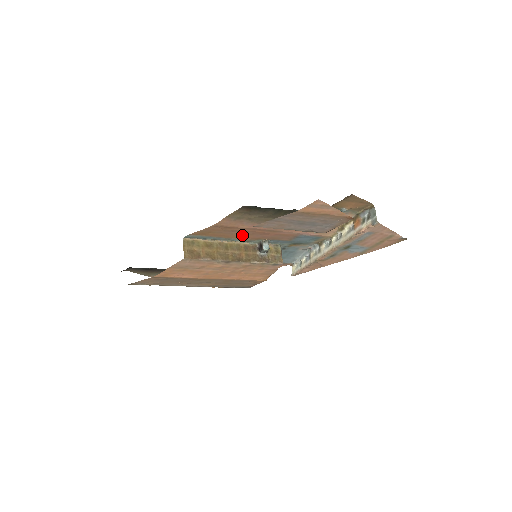
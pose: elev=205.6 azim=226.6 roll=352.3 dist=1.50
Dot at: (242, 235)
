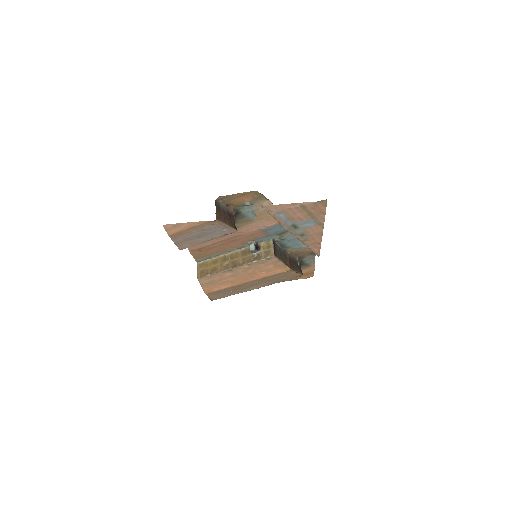
Dot at: (226, 247)
